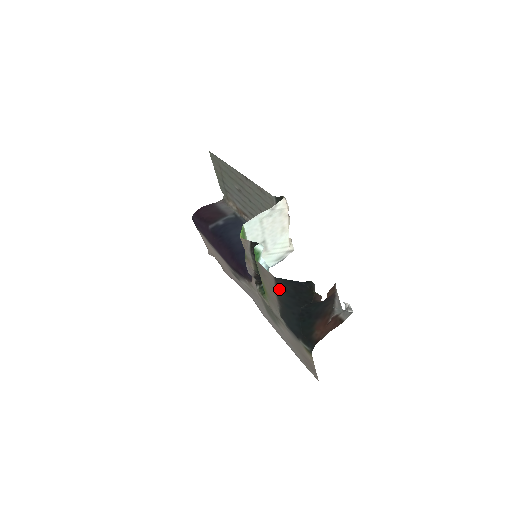
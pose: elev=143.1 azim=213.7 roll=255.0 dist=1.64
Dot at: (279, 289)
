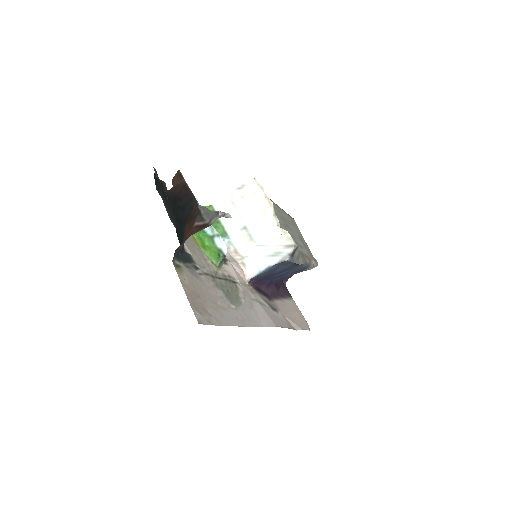
Dot at: (165, 206)
